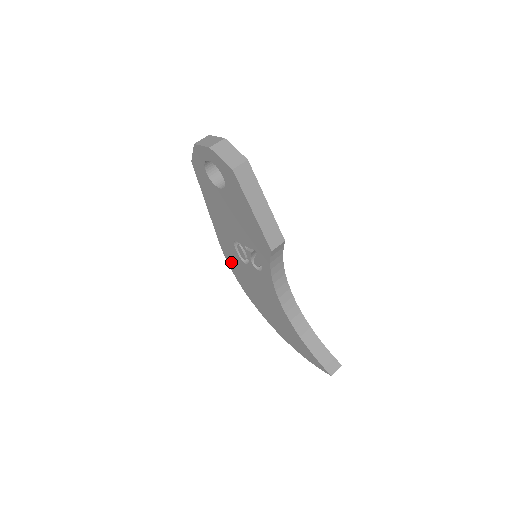
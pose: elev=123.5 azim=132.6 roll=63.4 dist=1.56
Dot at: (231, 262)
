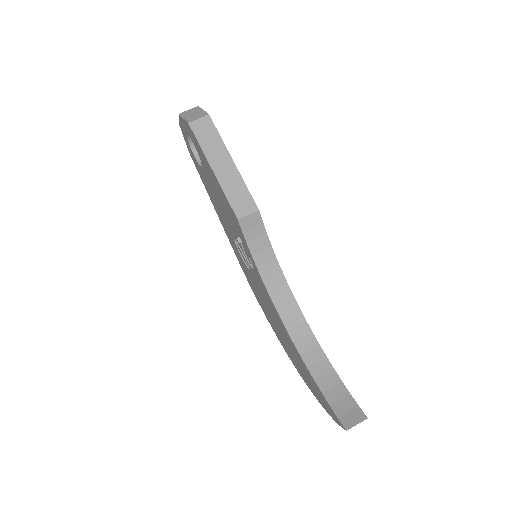
Dot at: (250, 282)
